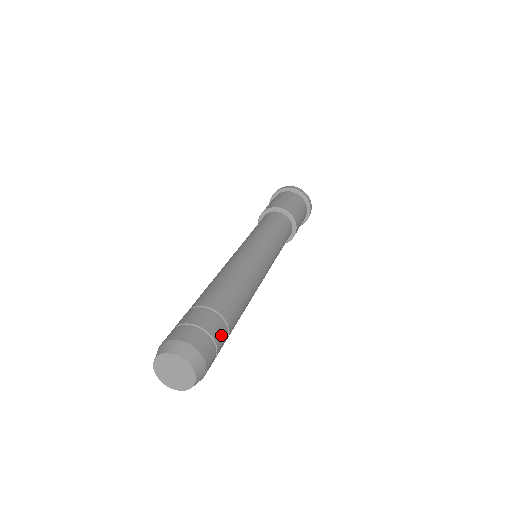
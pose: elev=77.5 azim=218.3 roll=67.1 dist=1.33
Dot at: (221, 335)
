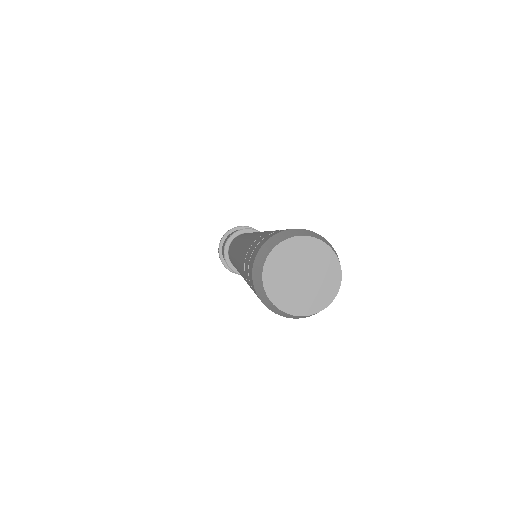
Dot at: occluded
